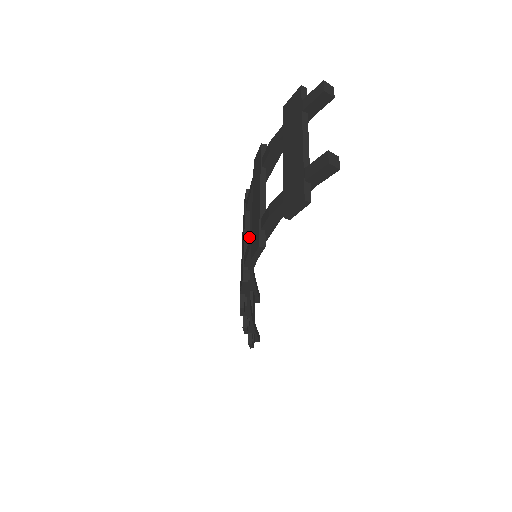
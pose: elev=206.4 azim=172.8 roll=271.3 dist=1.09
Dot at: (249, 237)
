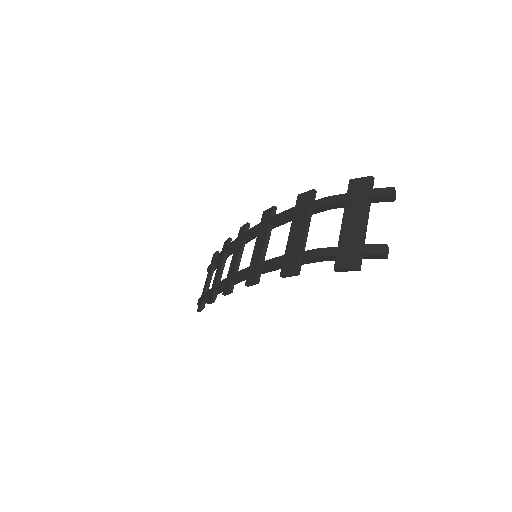
Dot at: (253, 237)
